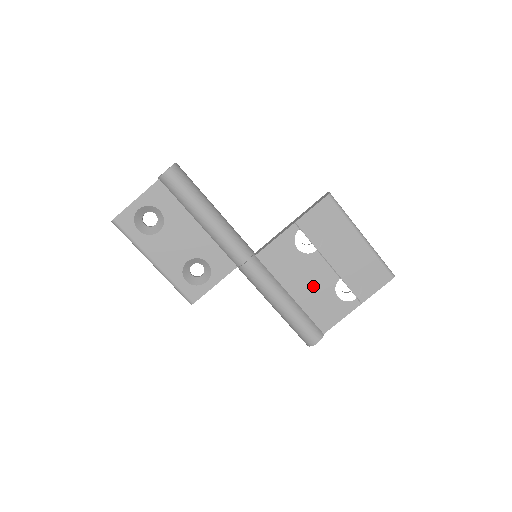
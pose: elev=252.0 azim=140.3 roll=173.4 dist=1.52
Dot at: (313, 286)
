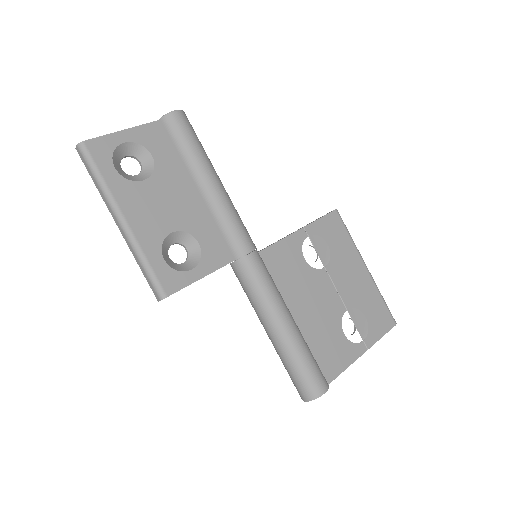
Dot at: (318, 312)
